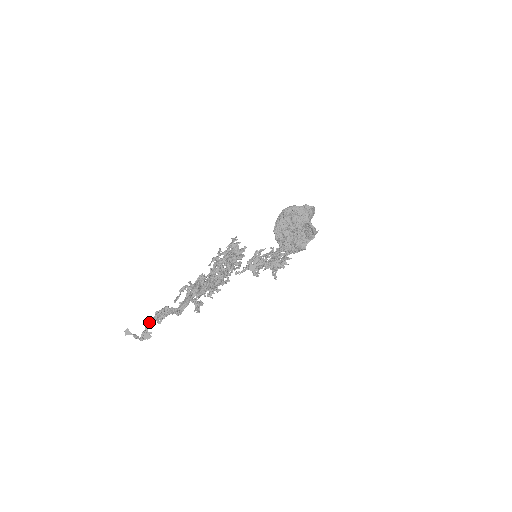
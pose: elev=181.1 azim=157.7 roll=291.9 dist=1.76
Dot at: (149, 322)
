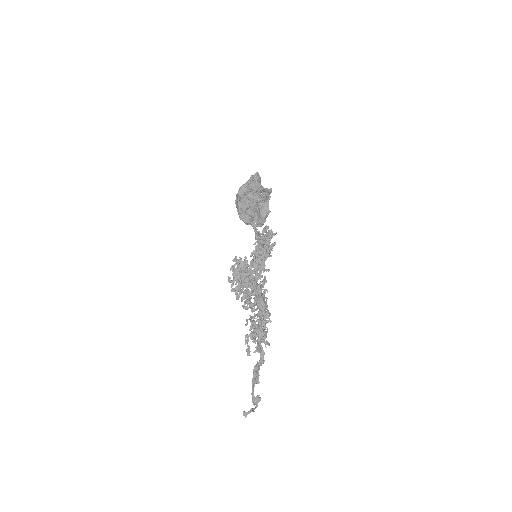
Dot at: (253, 391)
